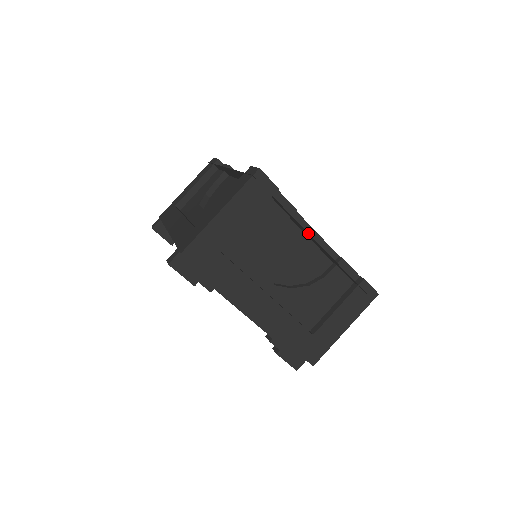
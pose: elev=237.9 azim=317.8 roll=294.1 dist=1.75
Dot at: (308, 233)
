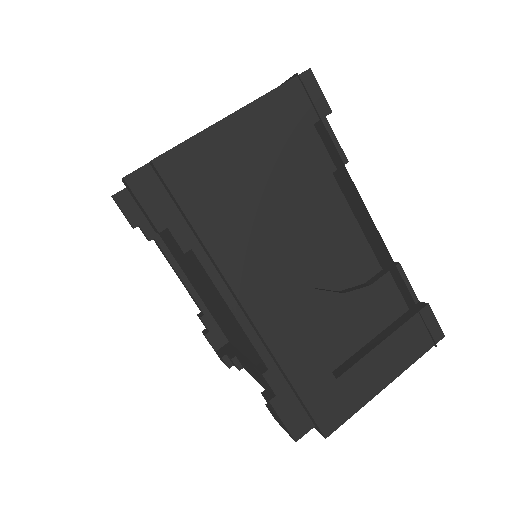
Dot at: (361, 199)
